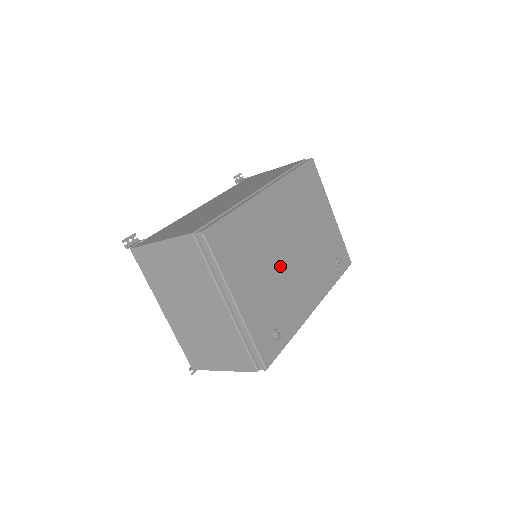
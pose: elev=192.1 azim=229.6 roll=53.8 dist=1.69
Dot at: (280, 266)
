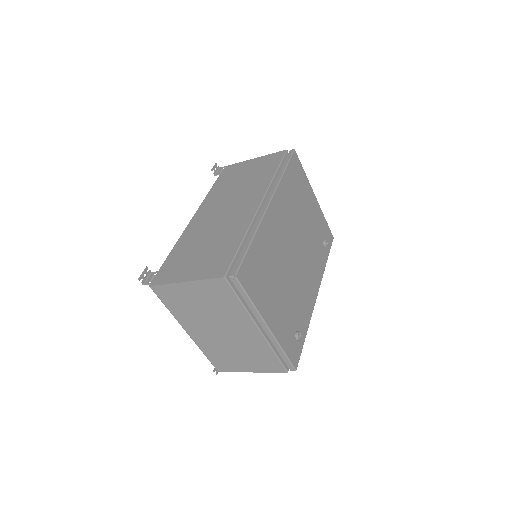
Dot at: (290, 273)
